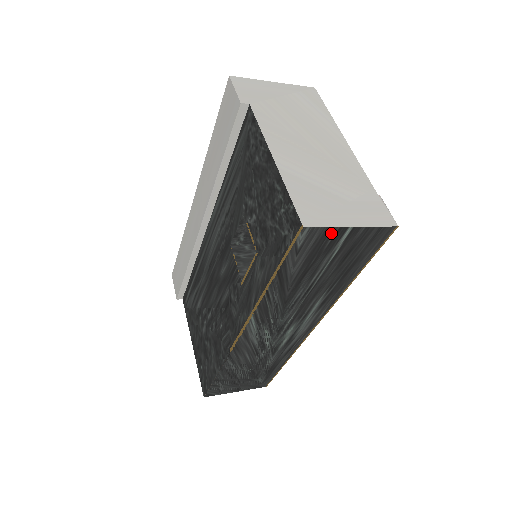
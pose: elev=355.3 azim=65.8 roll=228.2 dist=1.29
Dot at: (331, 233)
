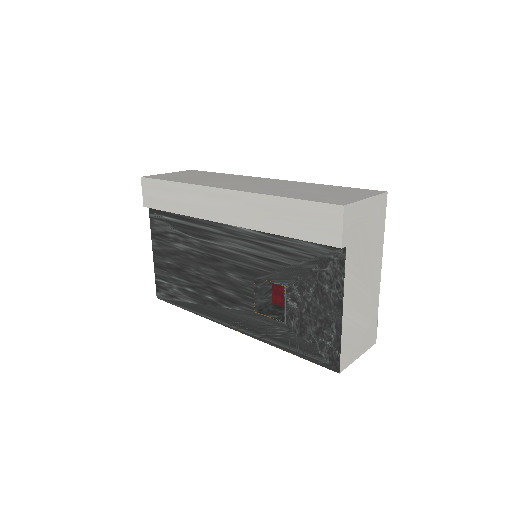
Dot at: occluded
